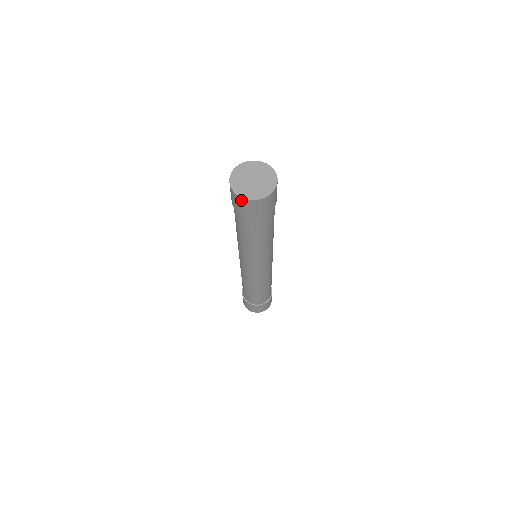
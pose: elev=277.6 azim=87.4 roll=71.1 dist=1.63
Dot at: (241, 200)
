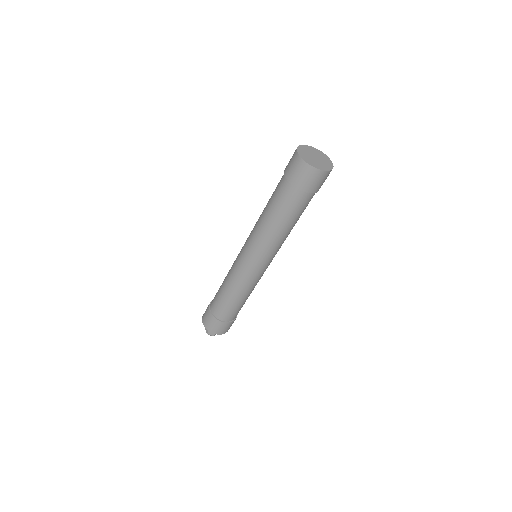
Dot at: (297, 158)
